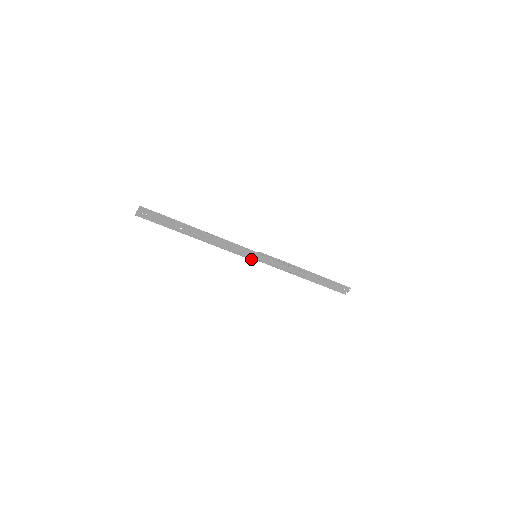
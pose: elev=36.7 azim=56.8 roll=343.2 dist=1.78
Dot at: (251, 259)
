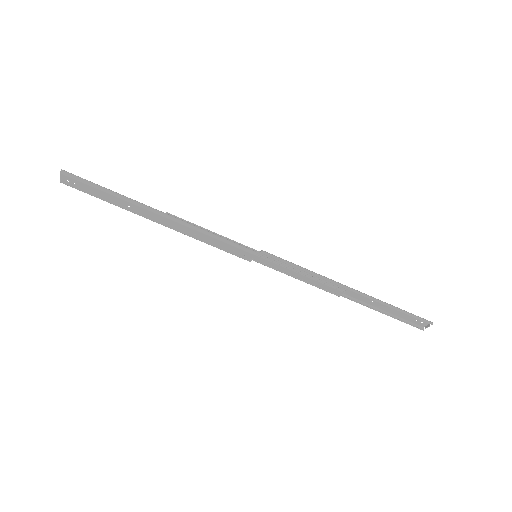
Dot at: (247, 260)
